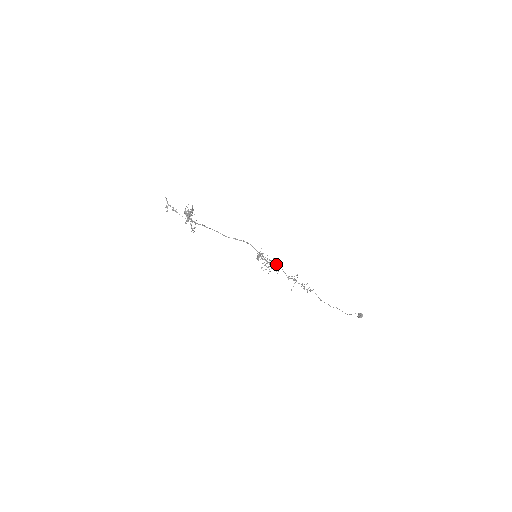
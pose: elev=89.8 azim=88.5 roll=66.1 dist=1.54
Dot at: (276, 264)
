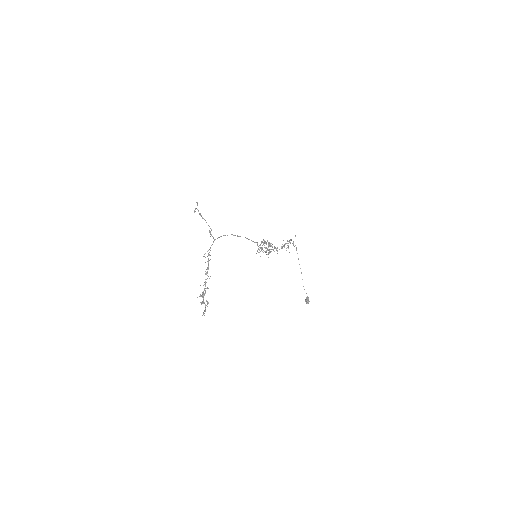
Dot at: occluded
